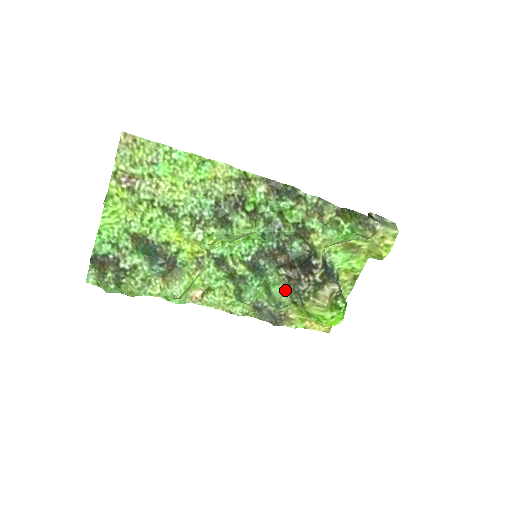
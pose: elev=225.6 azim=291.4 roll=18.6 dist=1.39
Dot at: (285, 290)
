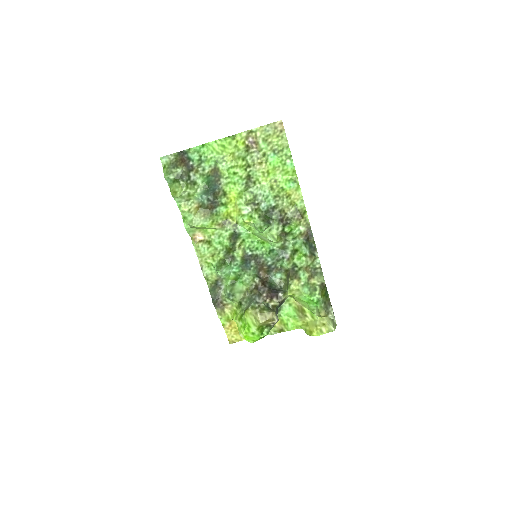
Dot at: (244, 291)
